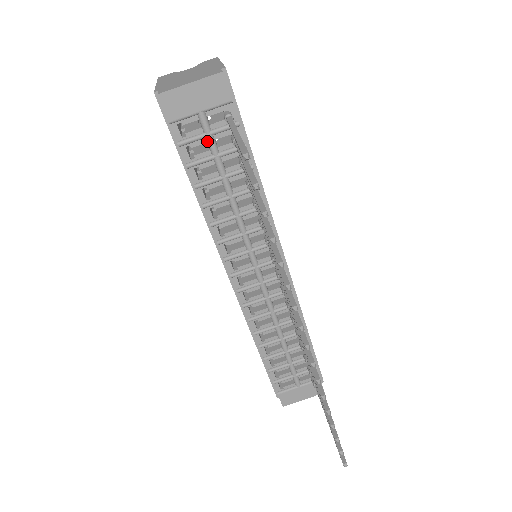
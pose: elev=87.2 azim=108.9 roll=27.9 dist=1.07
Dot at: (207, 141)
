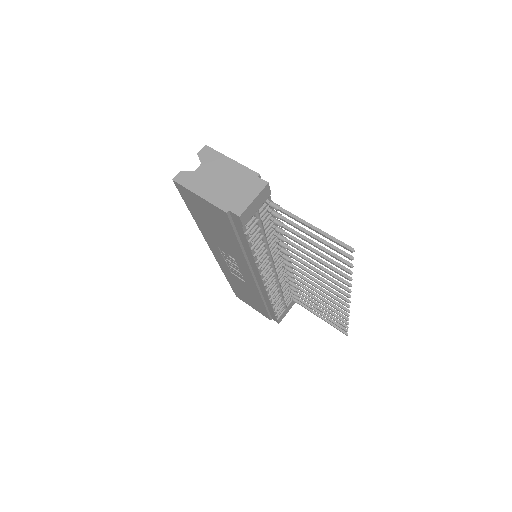
Dot at: (258, 222)
